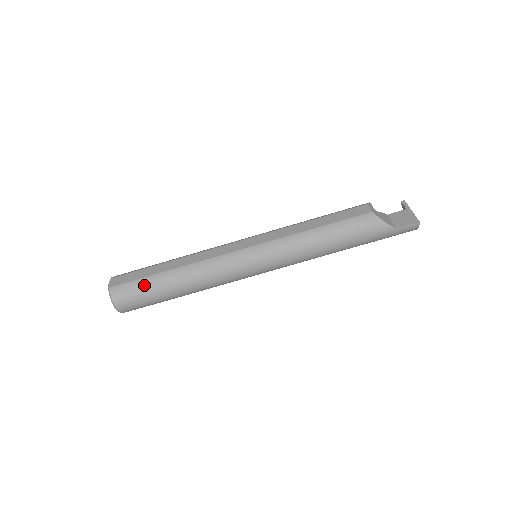
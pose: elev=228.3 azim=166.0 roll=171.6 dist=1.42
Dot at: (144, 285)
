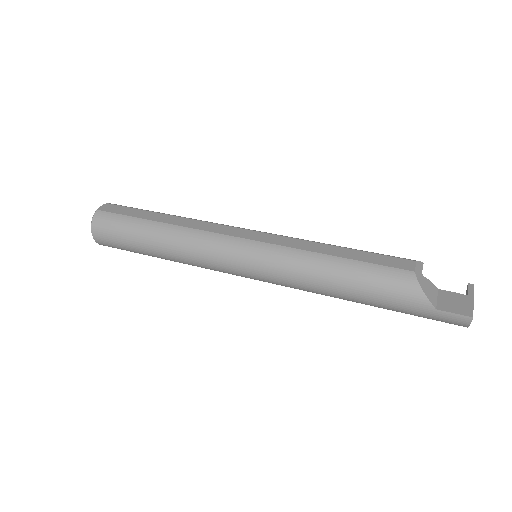
Dot at: (126, 224)
